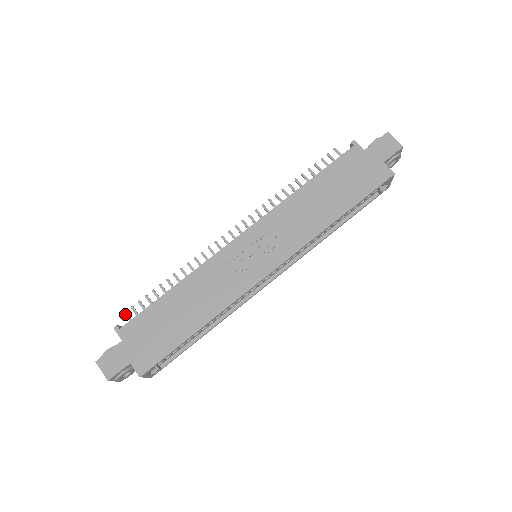
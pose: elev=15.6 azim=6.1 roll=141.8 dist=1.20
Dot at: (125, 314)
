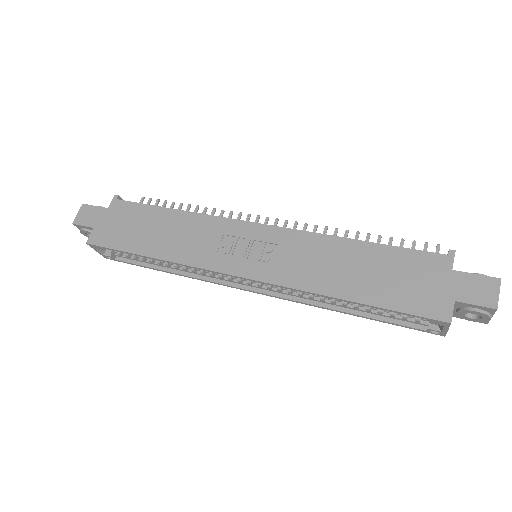
Dot at: (142, 198)
